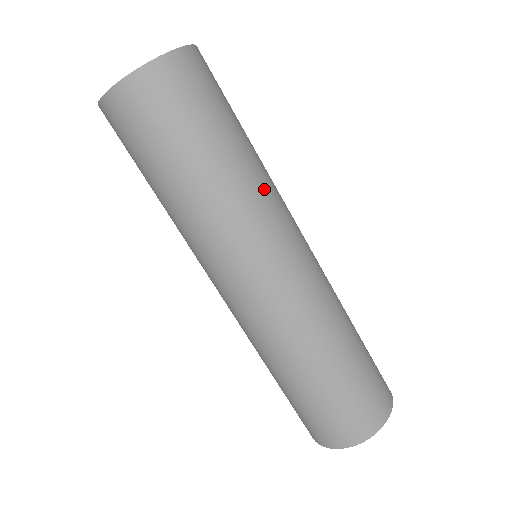
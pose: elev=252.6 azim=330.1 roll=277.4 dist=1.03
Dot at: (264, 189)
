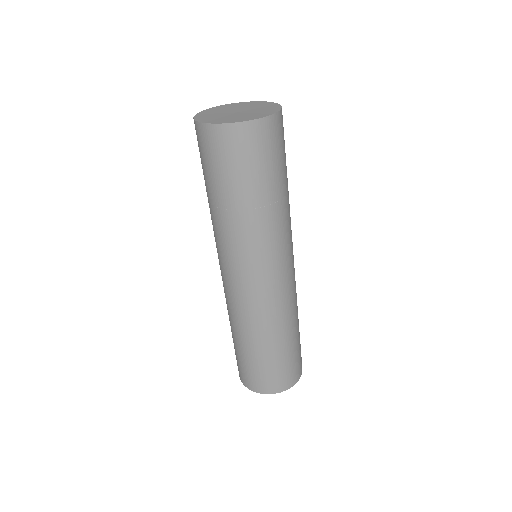
Dot at: (261, 234)
